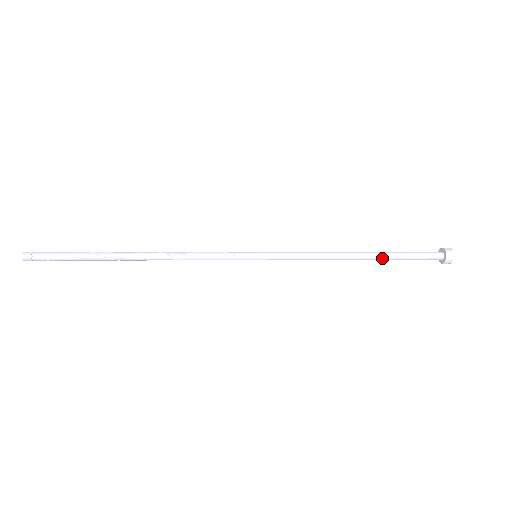
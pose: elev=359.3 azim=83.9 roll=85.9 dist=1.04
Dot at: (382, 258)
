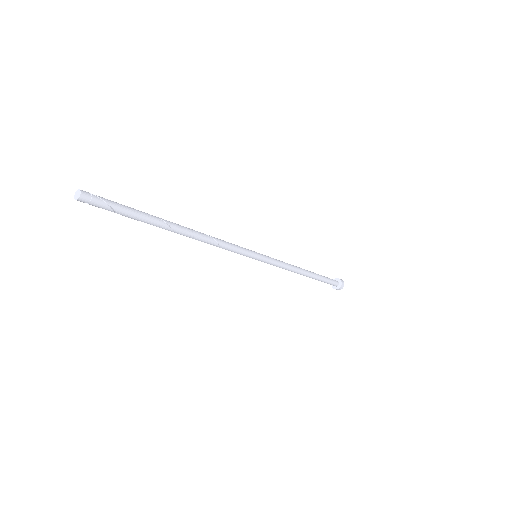
Dot at: (316, 274)
